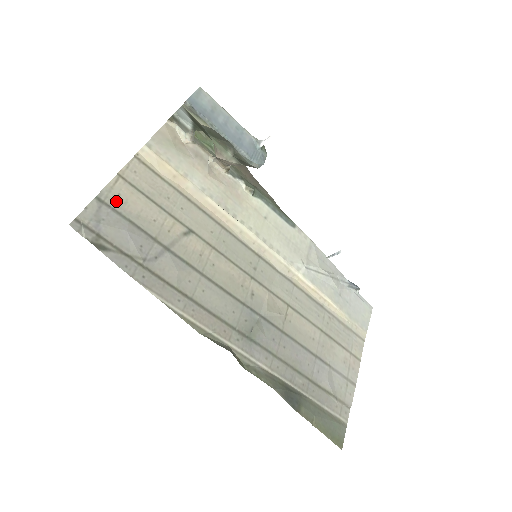
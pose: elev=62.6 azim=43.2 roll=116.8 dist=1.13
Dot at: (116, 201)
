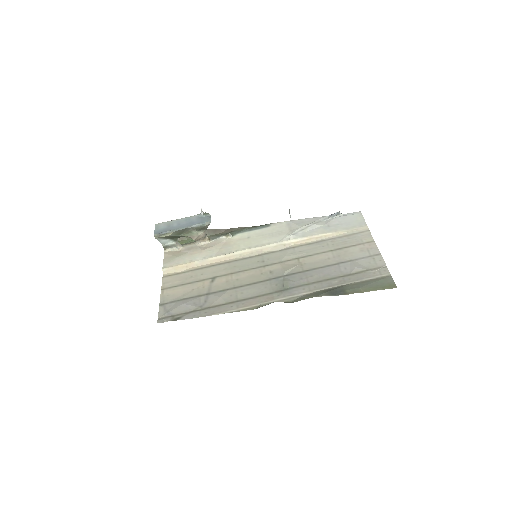
Dot at: (169, 299)
